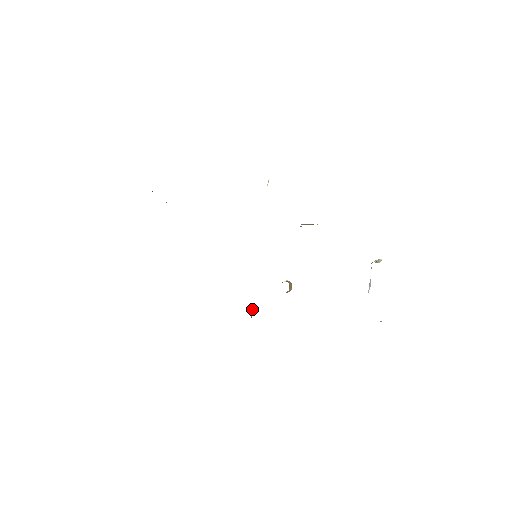
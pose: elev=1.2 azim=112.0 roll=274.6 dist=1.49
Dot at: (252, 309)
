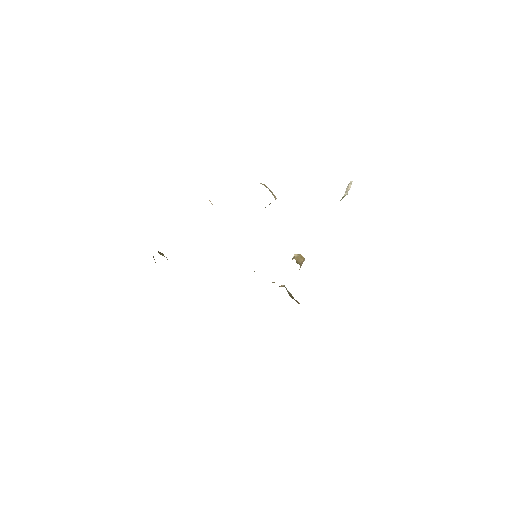
Dot at: (289, 293)
